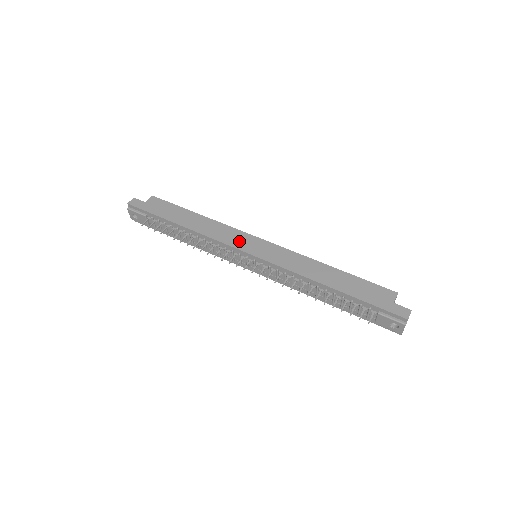
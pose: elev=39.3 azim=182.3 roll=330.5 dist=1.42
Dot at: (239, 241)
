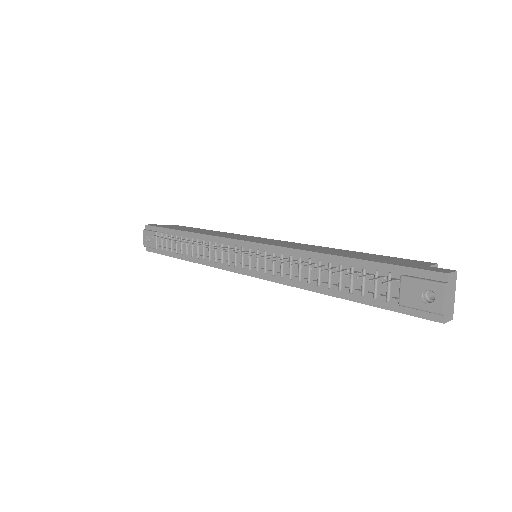
Dot at: (240, 237)
